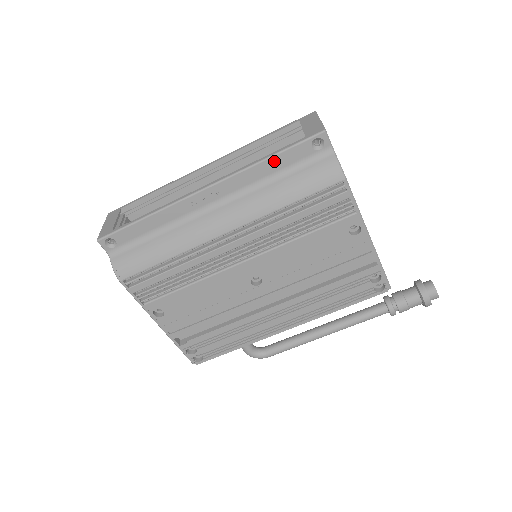
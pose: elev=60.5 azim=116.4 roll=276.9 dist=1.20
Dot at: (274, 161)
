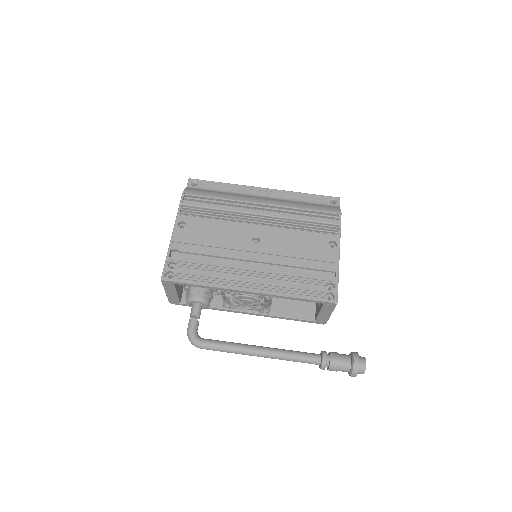
Dot at: (307, 196)
